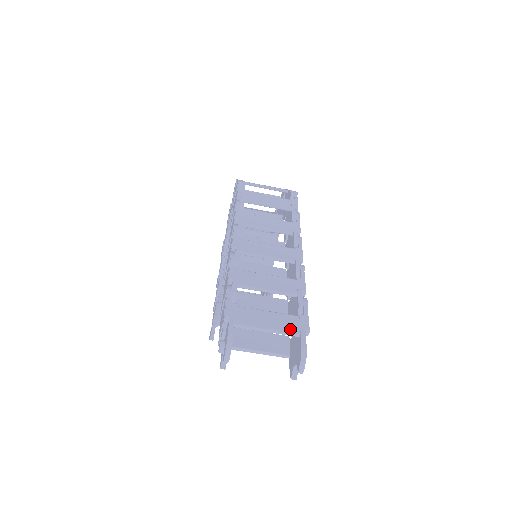
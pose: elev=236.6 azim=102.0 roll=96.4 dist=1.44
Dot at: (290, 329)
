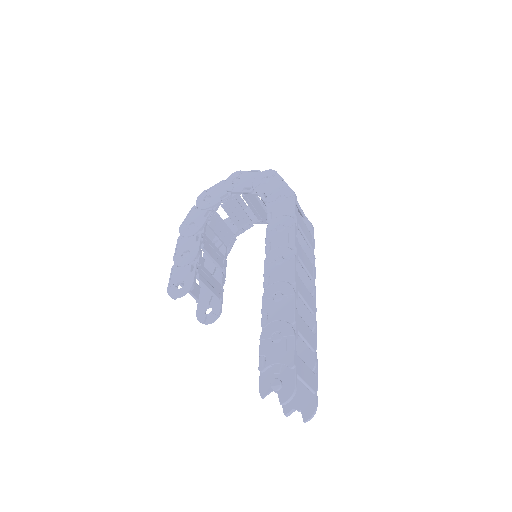
Dot at: (313, 387)
